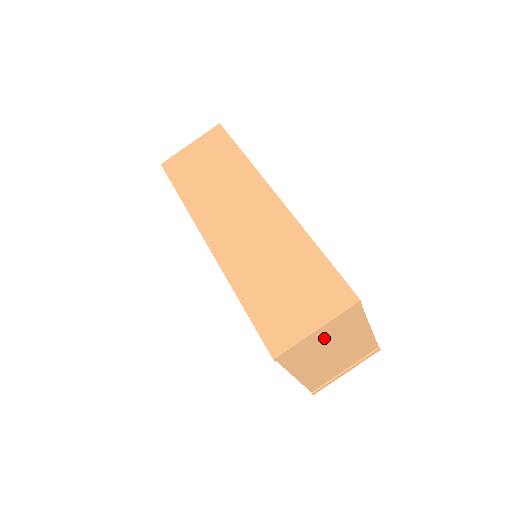
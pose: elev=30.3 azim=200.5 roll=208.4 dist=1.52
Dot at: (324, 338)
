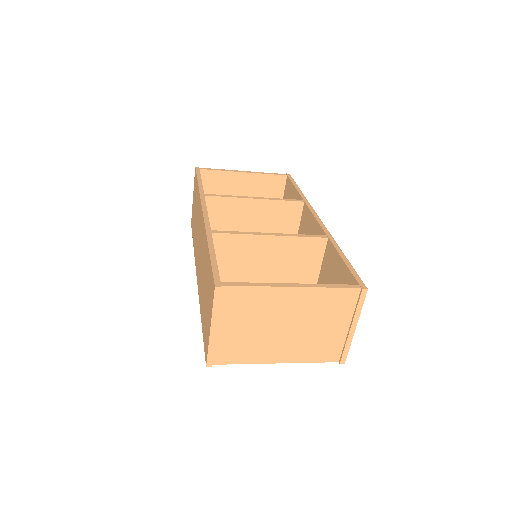
Dot at: (242, 326)
